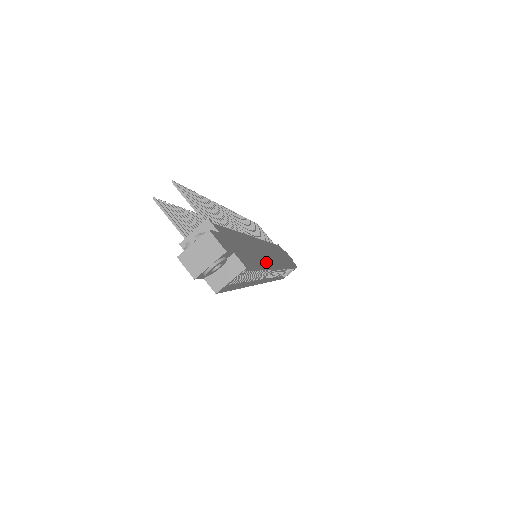
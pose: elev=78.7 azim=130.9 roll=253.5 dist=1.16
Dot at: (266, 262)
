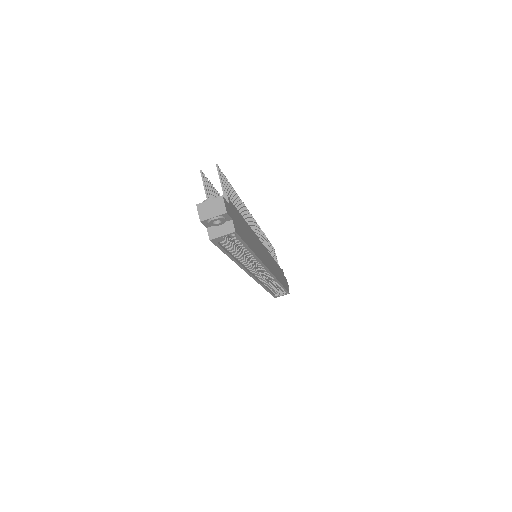
Dot at: (257, 253)
